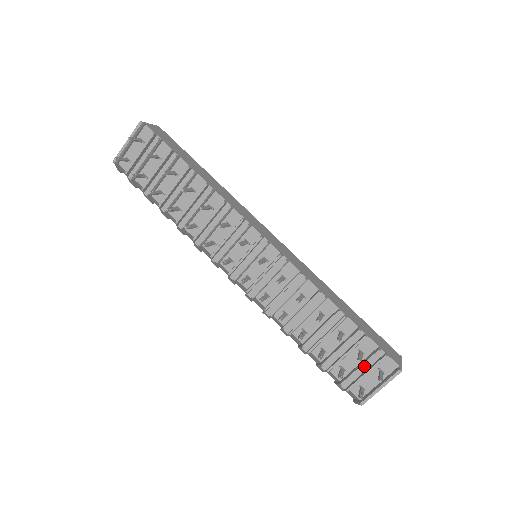
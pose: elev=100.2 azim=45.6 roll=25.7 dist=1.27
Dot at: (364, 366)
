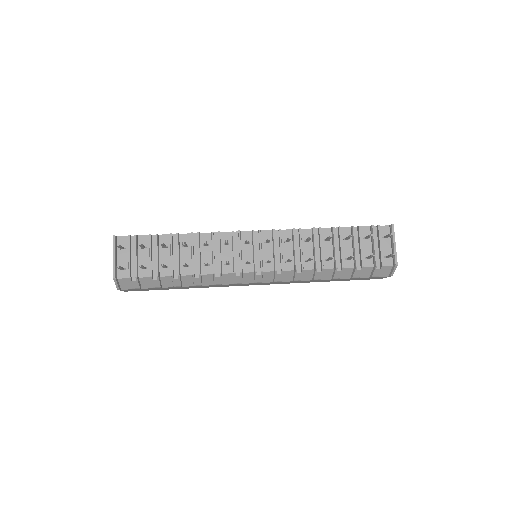
Dot at: (375, 244)
